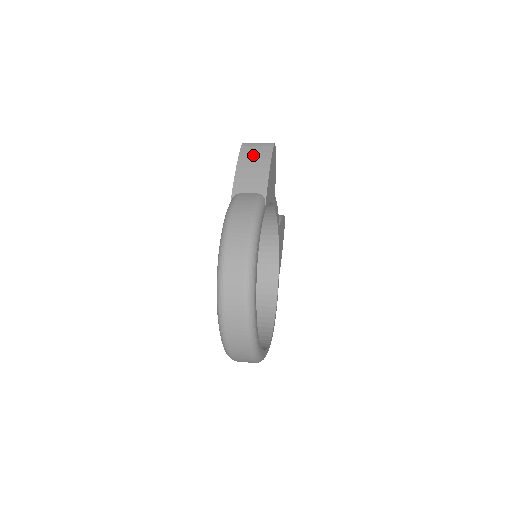
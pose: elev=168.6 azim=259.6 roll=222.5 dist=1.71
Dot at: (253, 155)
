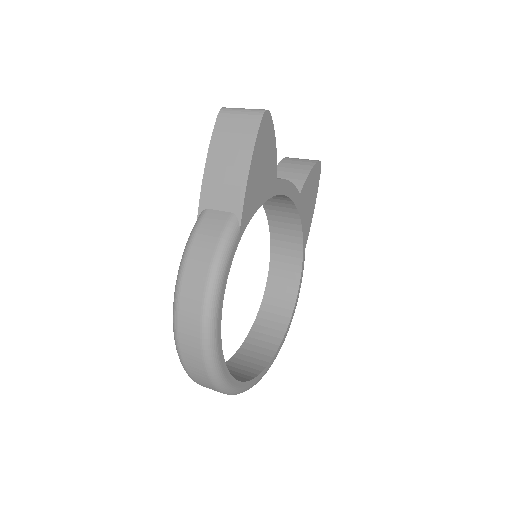
Dot at: (230, 139)
